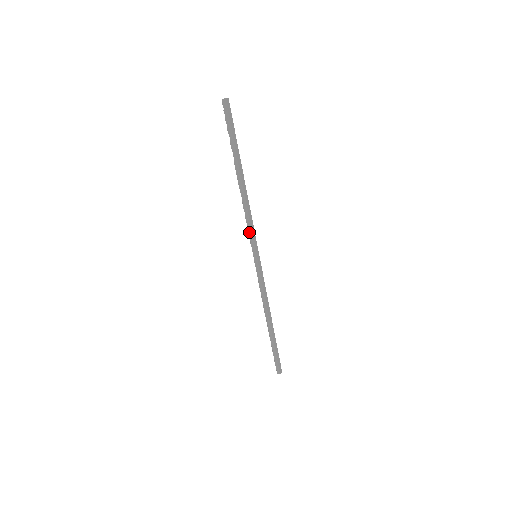
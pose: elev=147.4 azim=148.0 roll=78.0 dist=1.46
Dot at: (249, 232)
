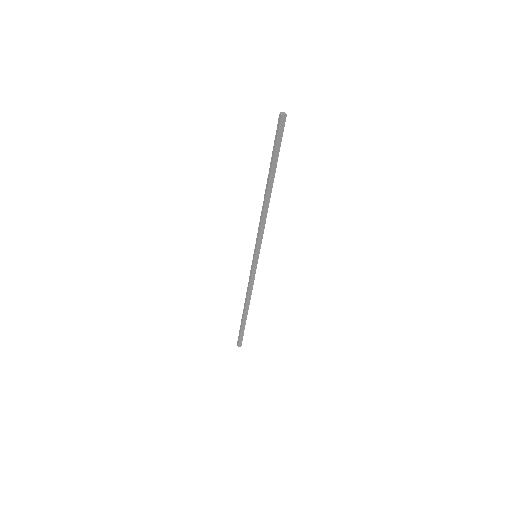
Dot at: (257, 235)
